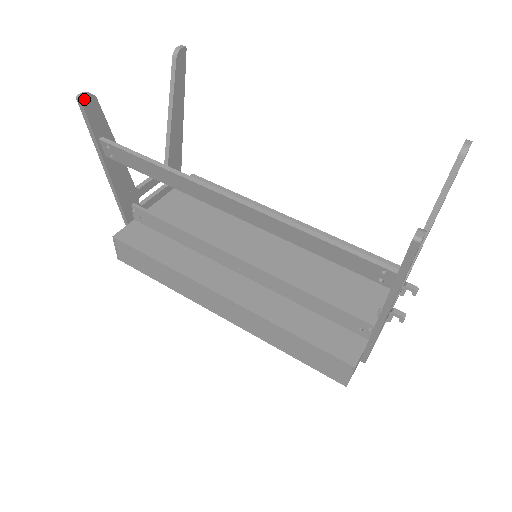
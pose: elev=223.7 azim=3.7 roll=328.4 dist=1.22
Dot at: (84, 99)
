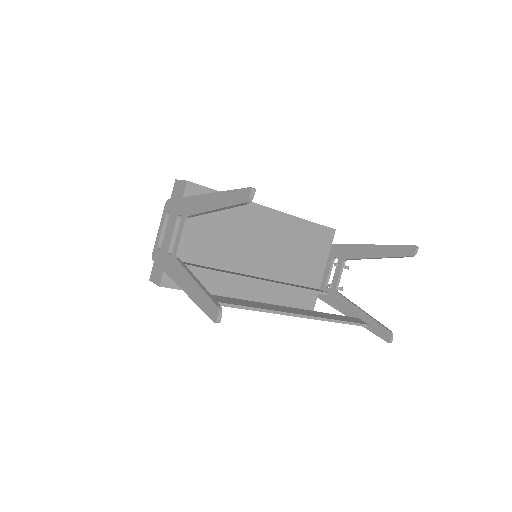
Dot at: (219, 319)
